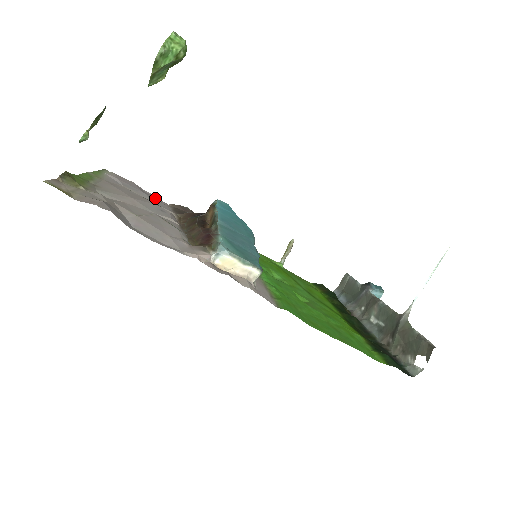
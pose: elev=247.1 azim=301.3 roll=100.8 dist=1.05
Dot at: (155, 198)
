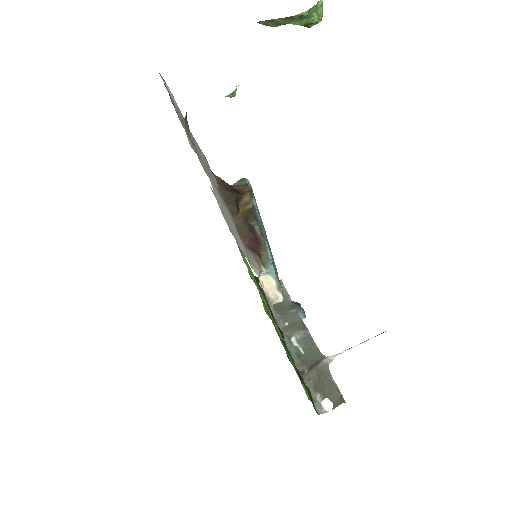
Dot at: occluded
